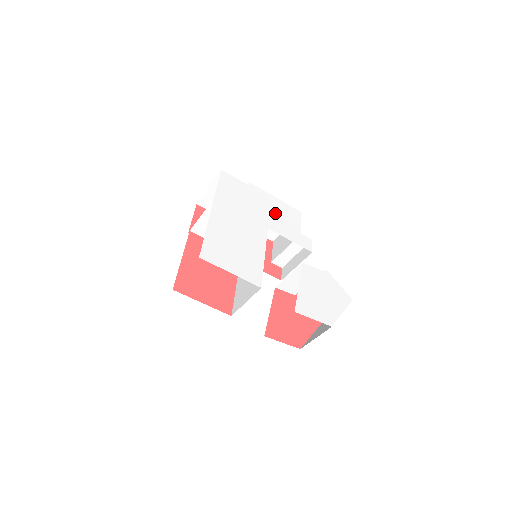
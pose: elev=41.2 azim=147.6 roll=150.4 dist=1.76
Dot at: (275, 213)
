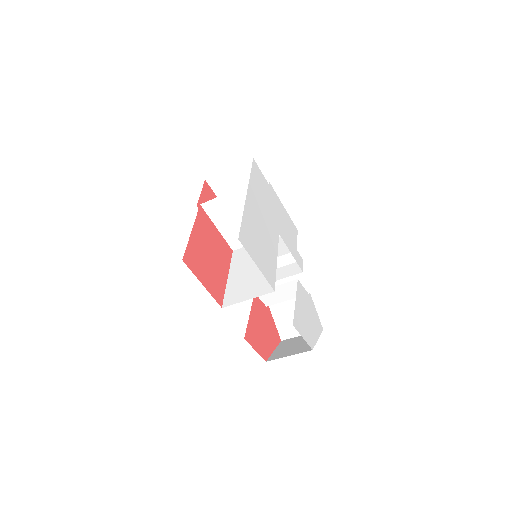
Dot at: (283, 221)
